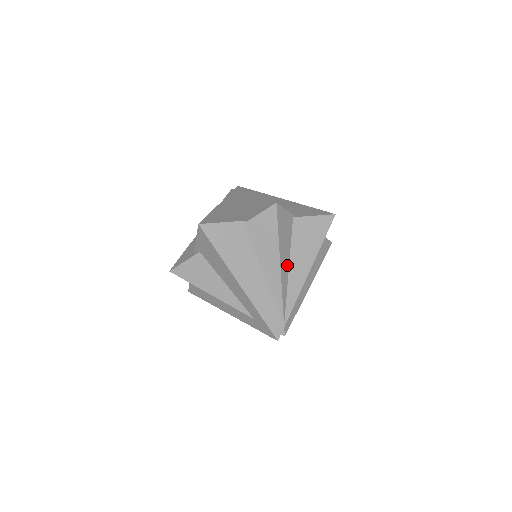
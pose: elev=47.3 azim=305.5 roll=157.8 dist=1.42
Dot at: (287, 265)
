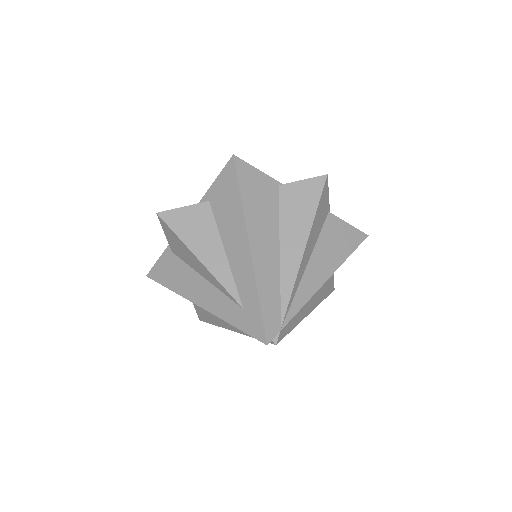
Dot at: (308, 257)
